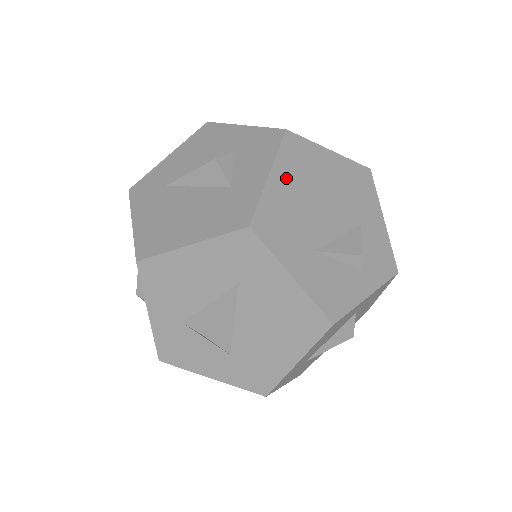
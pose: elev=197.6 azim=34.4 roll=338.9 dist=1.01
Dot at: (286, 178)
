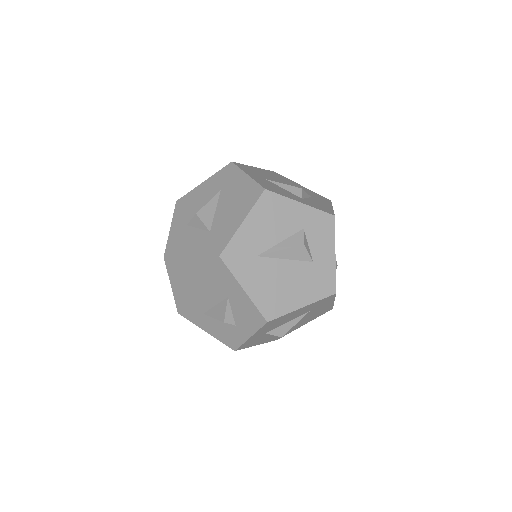
Dot at: occluded
